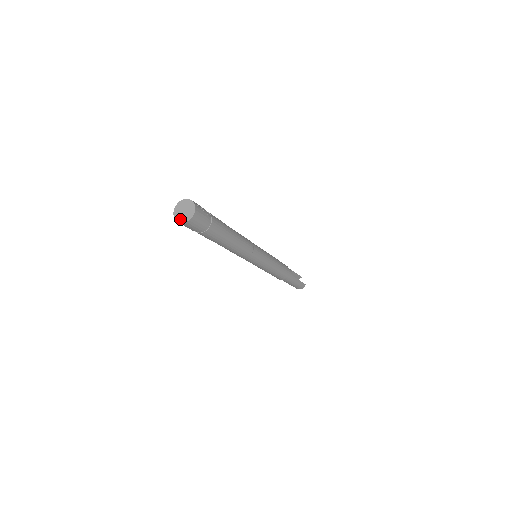
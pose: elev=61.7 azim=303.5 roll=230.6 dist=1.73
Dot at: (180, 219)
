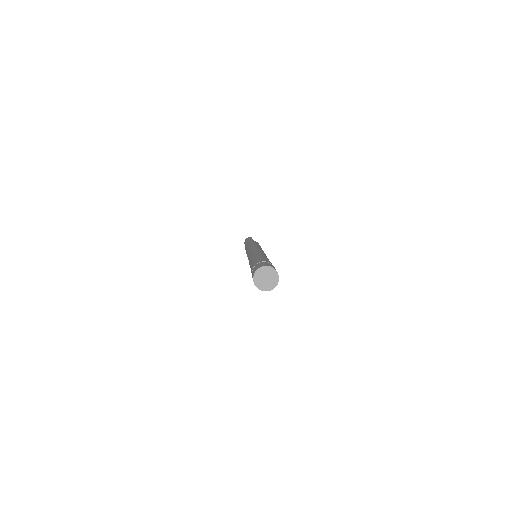
Dot at: (264, 288)
